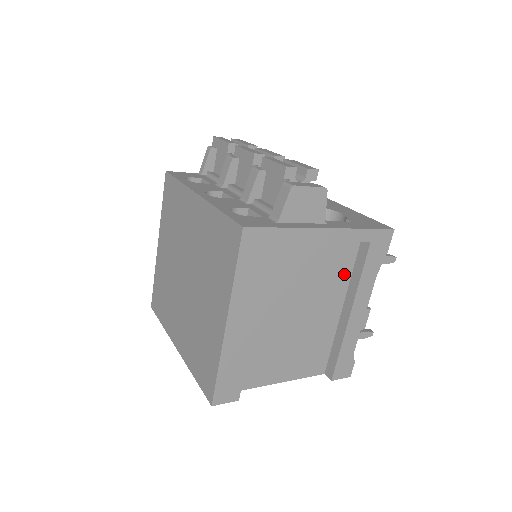
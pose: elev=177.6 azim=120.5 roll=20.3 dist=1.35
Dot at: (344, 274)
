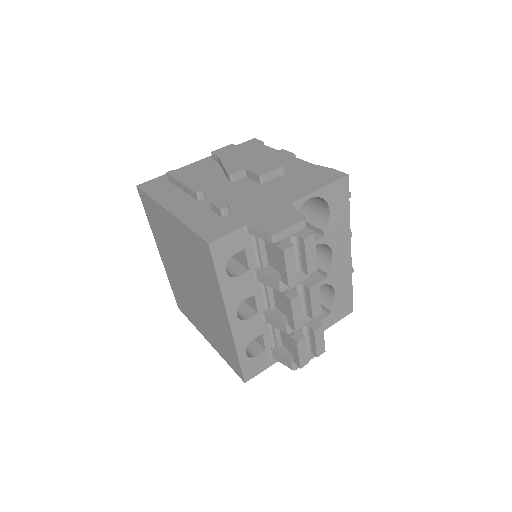
Dot at: occluded
